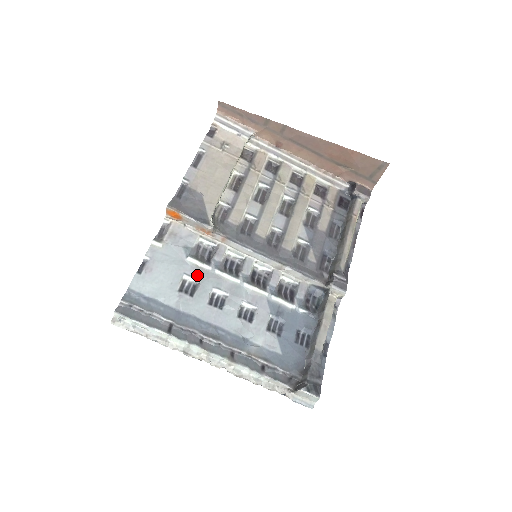
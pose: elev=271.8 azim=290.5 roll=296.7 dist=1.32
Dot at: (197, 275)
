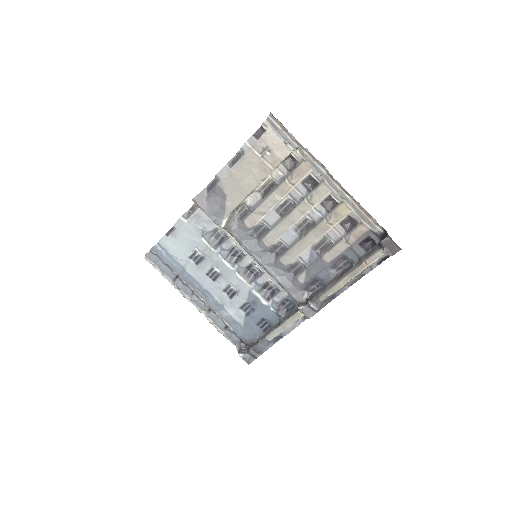
Dot at: (204, 253)
